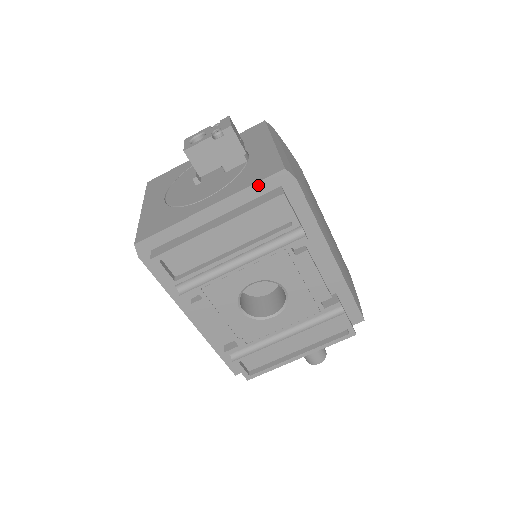
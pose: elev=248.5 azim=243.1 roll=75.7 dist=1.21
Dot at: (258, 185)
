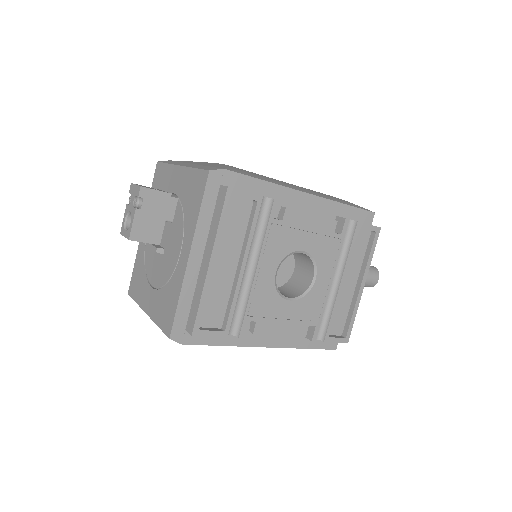
Dot at: (204, 202)
